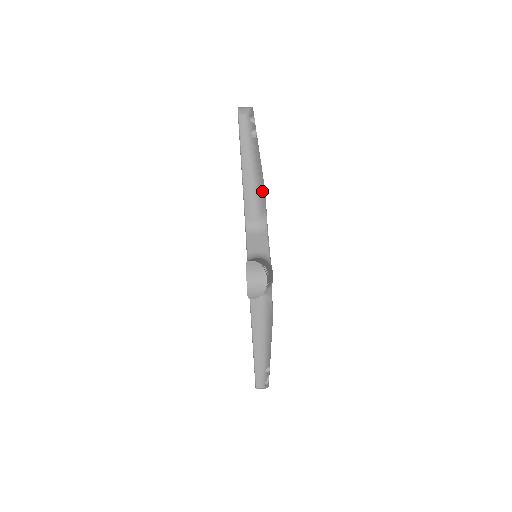
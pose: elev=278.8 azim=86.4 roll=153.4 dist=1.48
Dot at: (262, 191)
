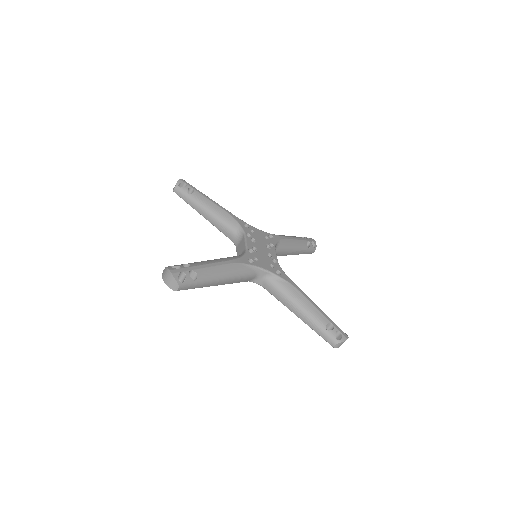
Dot at: (225, 215)
